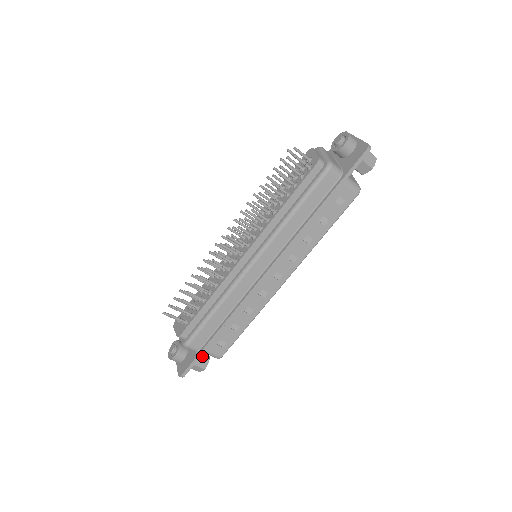
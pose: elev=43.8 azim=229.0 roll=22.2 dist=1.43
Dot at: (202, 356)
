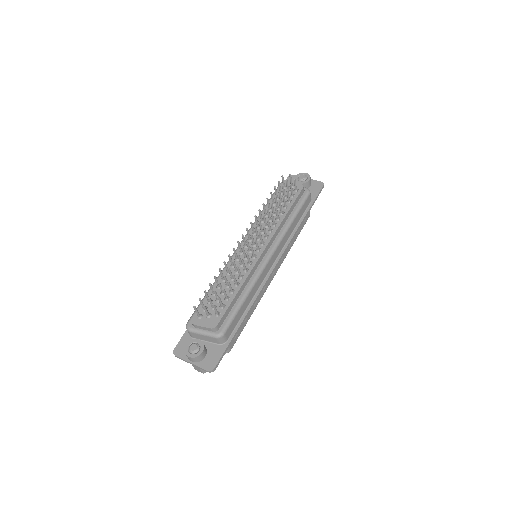
Dot at: occluded
